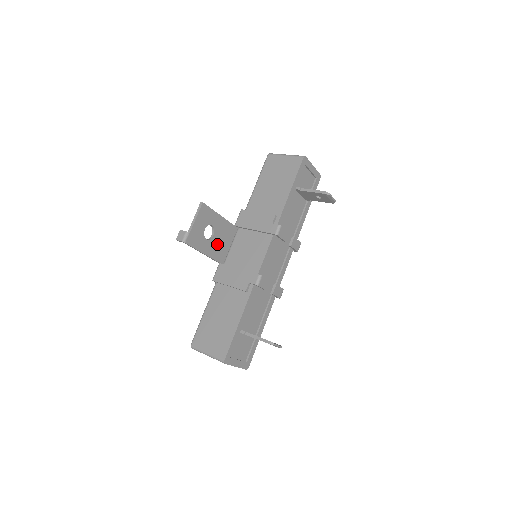
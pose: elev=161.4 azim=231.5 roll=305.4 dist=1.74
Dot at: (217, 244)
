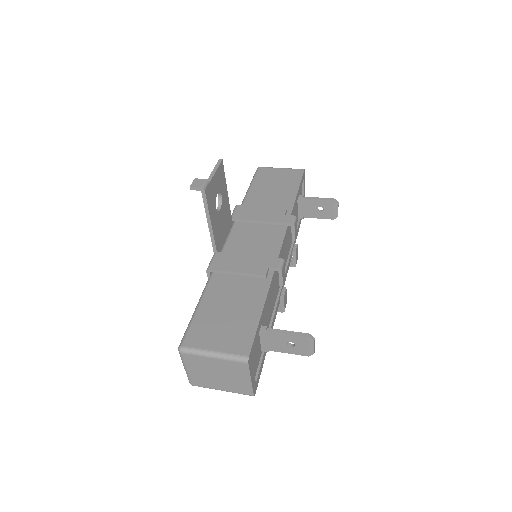
Dot at: (219, 224)
